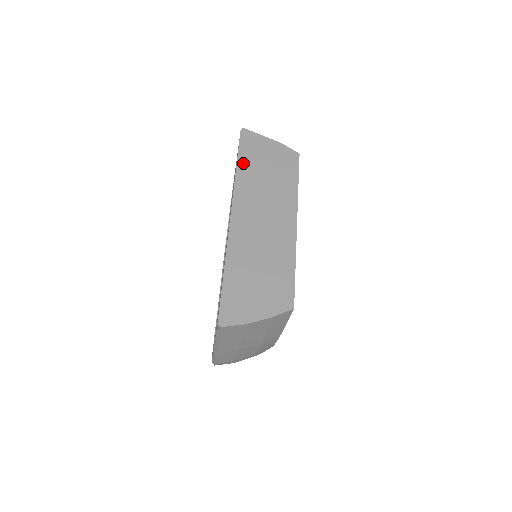
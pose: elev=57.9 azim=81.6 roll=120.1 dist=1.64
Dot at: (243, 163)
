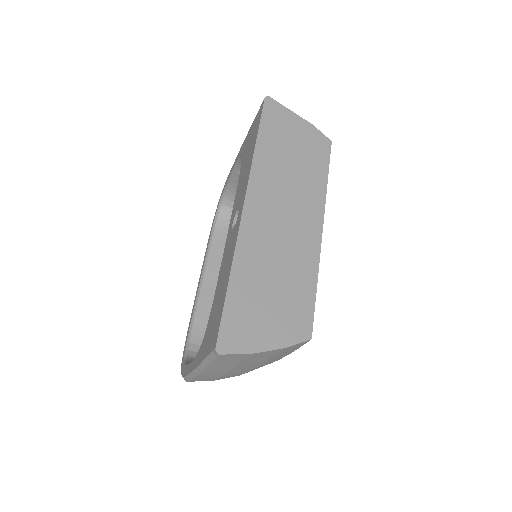
Dot at: (264, 140)
